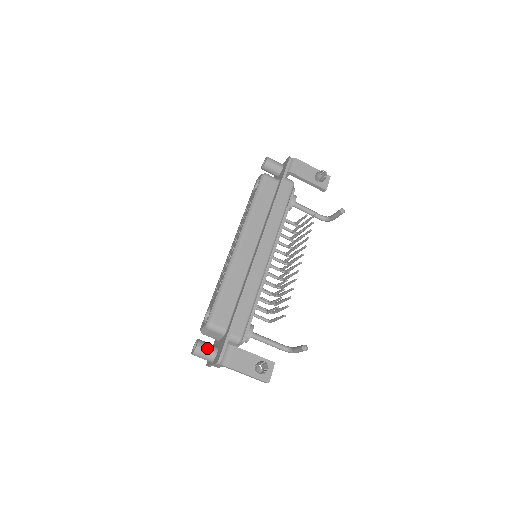
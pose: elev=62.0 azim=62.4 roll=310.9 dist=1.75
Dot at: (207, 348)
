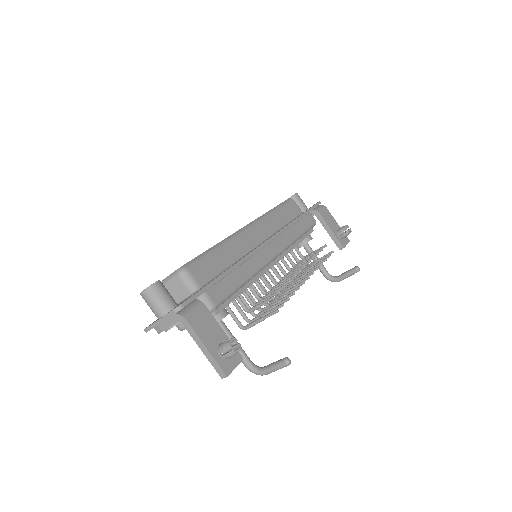
Dot at: (166, 293)
